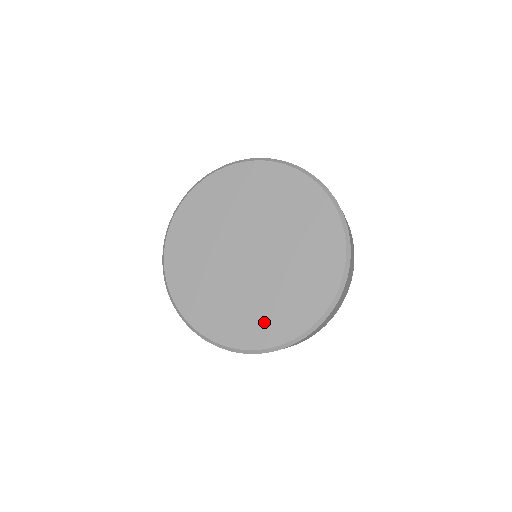
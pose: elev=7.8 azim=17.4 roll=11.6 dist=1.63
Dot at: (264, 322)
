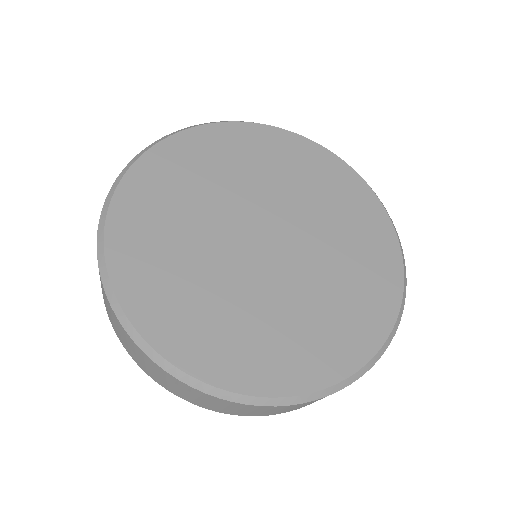
Dot at: (287, 349)
